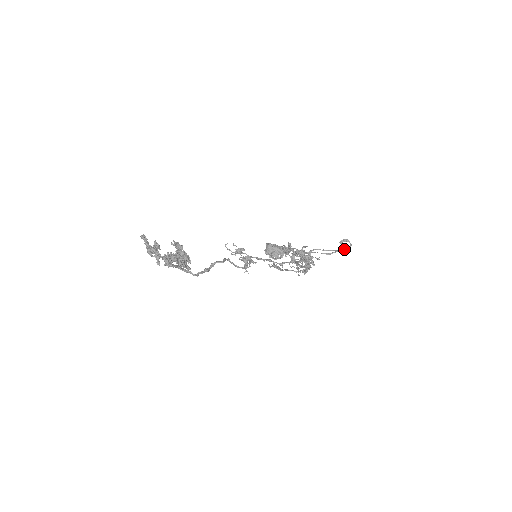
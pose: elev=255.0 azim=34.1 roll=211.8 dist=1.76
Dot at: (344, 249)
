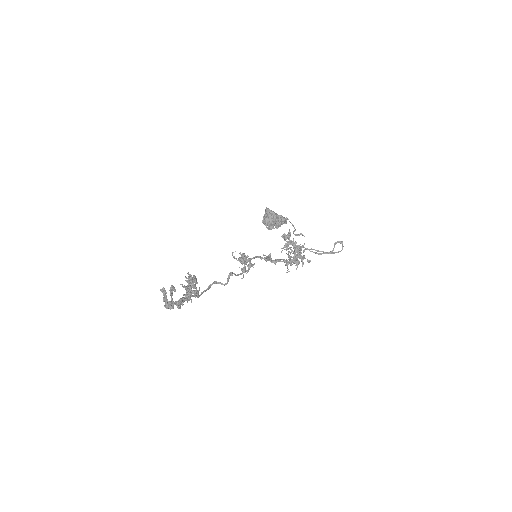
Dot at: (335, 252)
